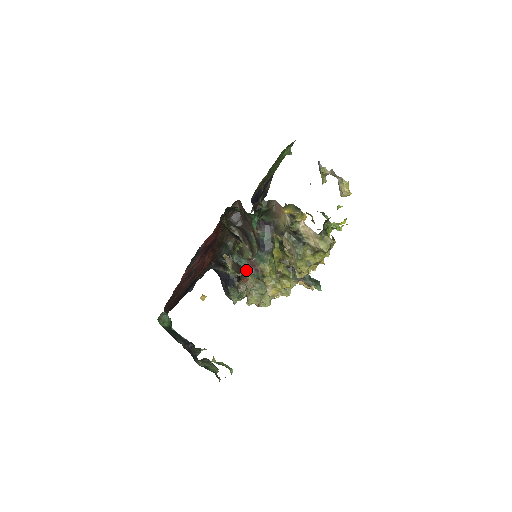
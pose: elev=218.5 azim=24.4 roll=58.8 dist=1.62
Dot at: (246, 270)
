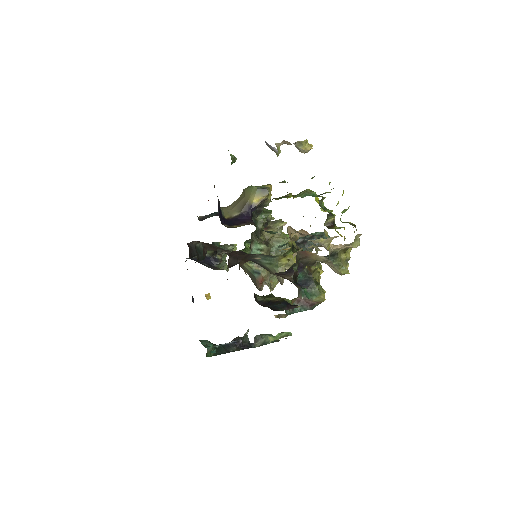
Dot at: occluded
